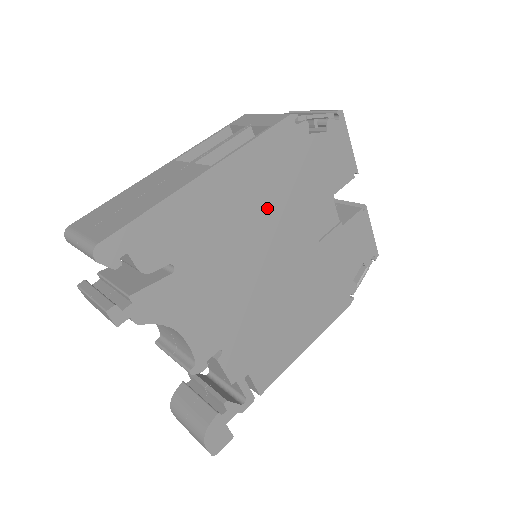
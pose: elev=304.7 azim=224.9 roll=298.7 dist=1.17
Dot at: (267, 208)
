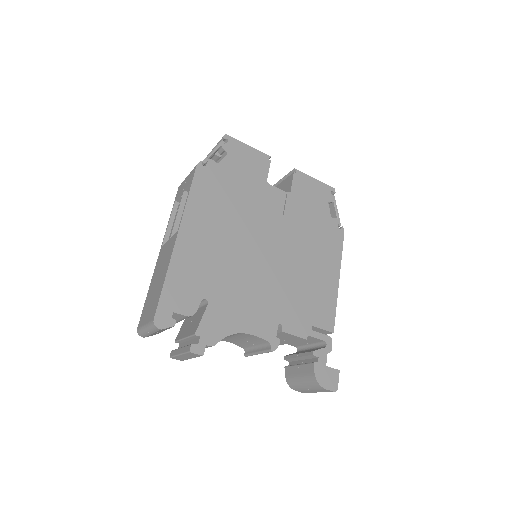
Dot at: (231, 224)
